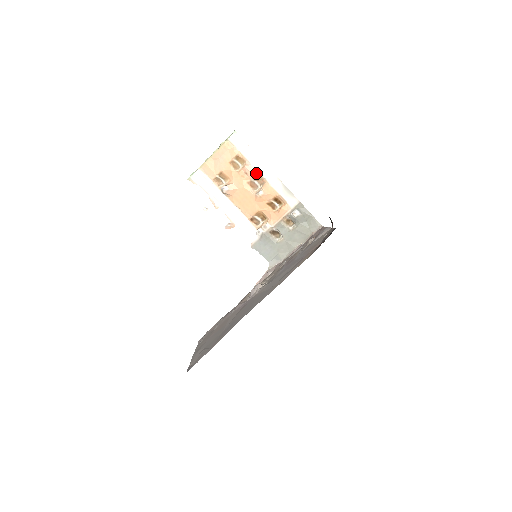
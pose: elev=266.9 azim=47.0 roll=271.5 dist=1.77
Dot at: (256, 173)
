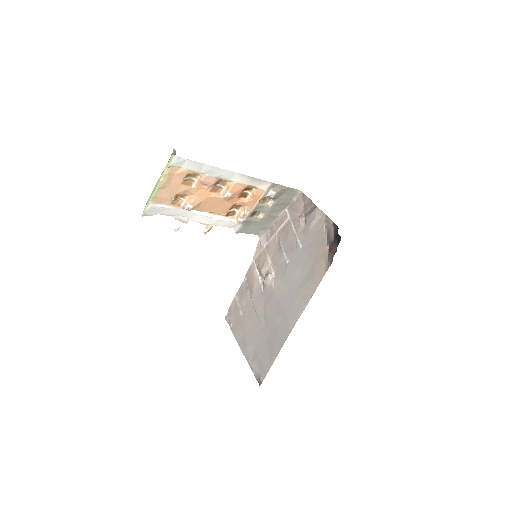
Dot at: (216, 179)
